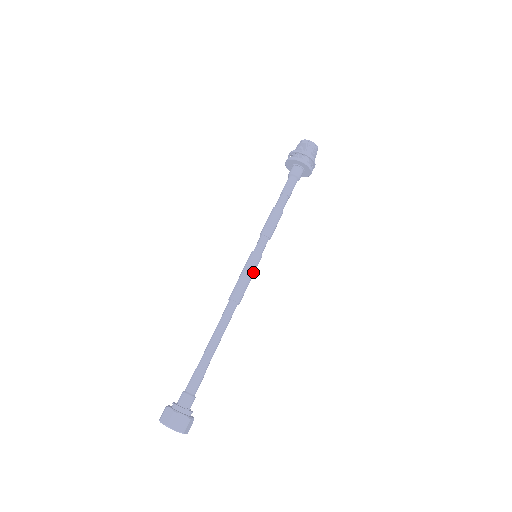
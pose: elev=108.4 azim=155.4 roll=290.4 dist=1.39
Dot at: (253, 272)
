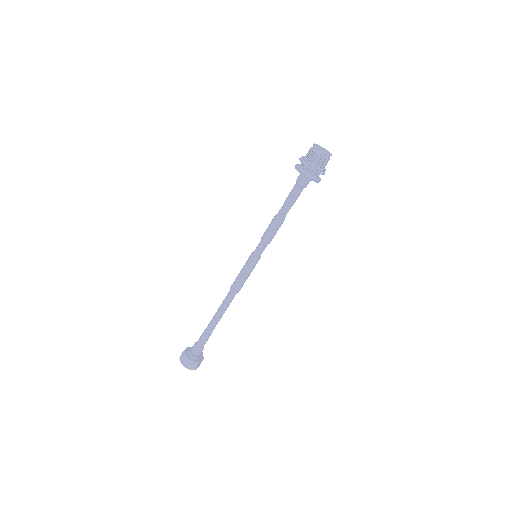
Dot at: occluded
